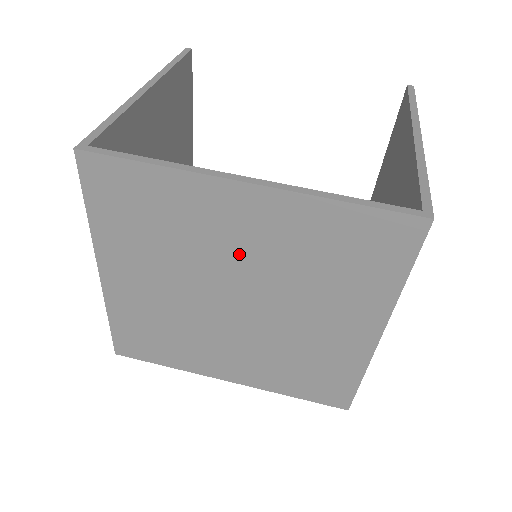
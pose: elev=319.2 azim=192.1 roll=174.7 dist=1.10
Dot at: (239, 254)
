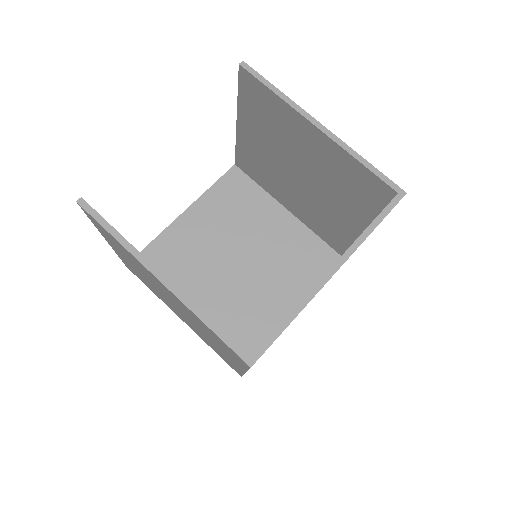
Dot at: occluded
